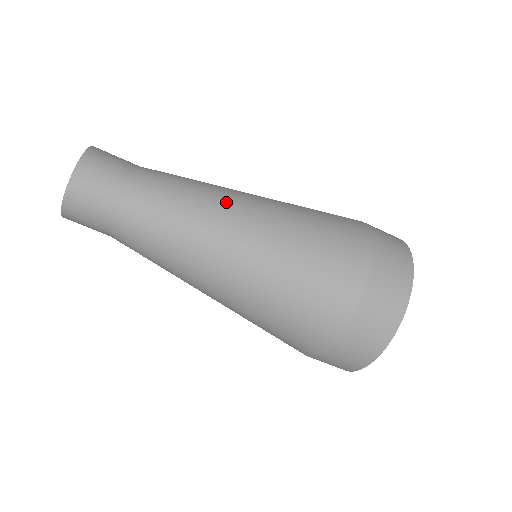
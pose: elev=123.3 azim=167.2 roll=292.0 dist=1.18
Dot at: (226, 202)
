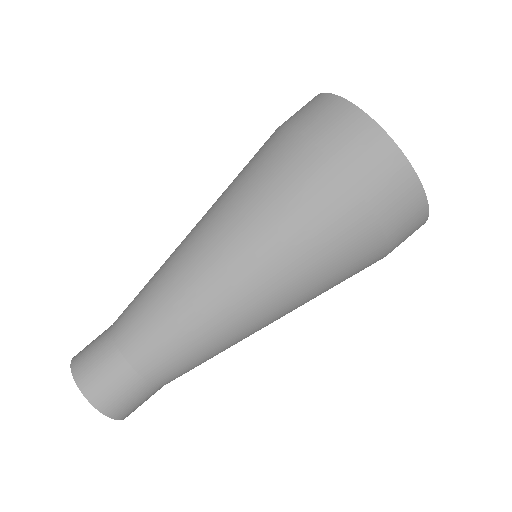
Dot at: (175, 254)
